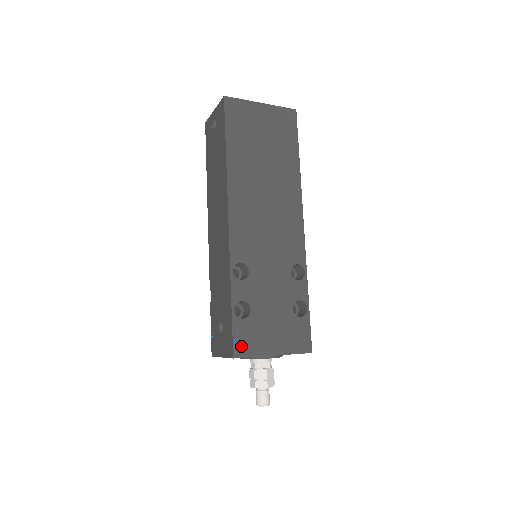
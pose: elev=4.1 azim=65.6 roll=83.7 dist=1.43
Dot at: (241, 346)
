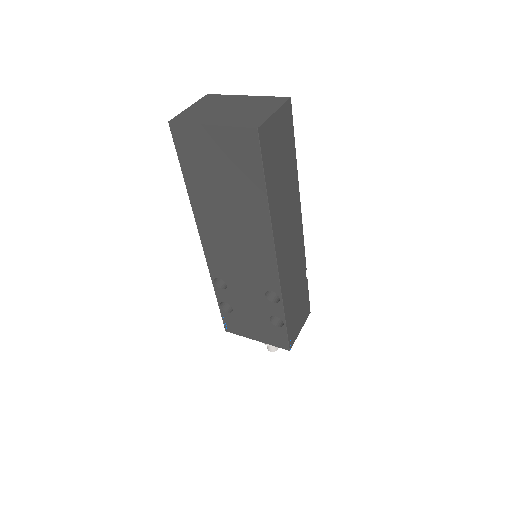
Dot at: (229, 327)
